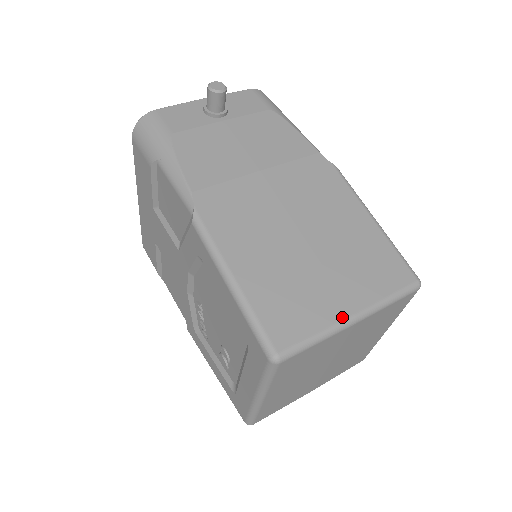
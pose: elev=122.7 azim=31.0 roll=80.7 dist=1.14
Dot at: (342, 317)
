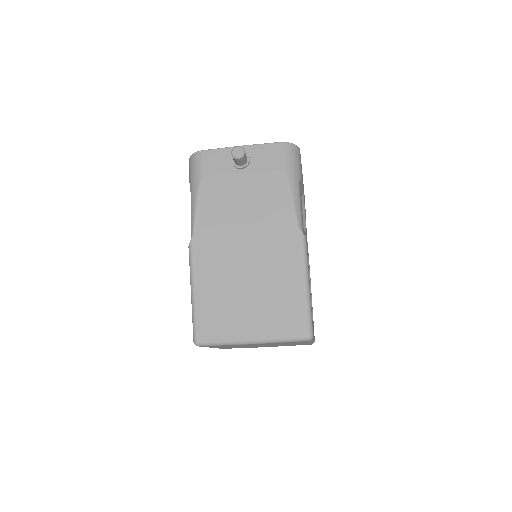
Dot at: (243, 338)
